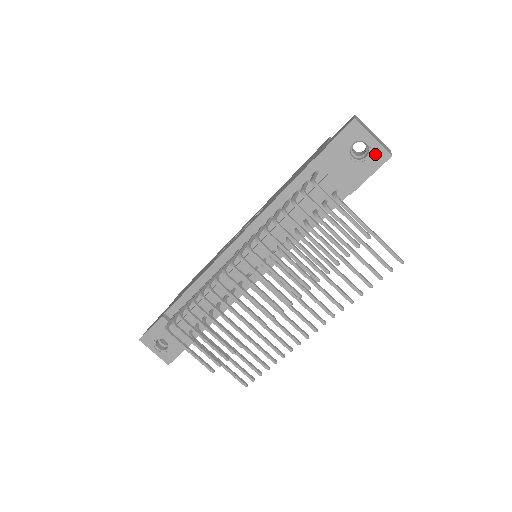
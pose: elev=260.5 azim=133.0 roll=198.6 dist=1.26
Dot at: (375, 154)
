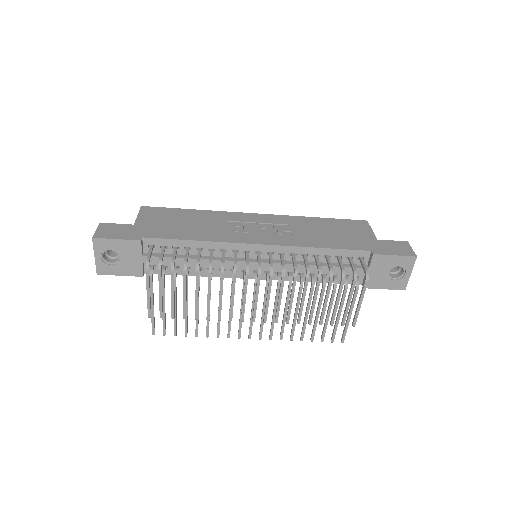
Dot at: (400, 282)
